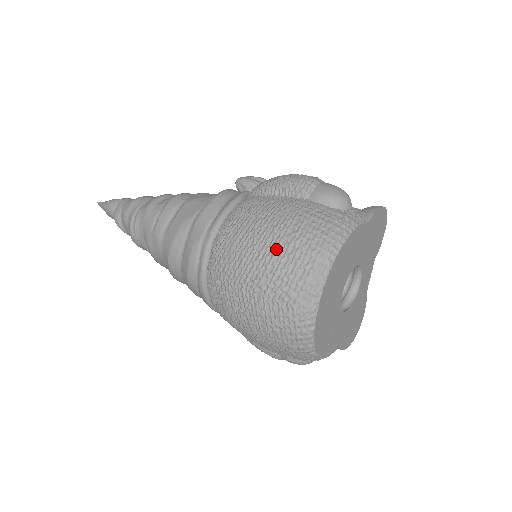
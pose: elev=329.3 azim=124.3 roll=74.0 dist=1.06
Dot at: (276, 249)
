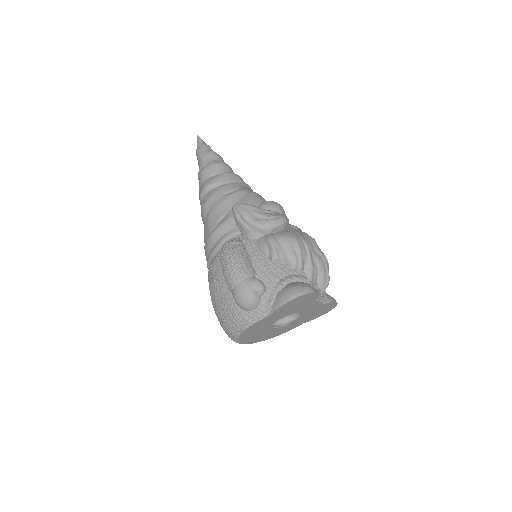
Dot at: (216, 315)
